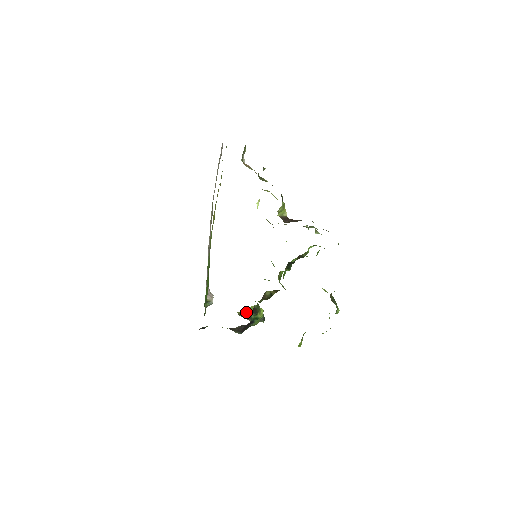
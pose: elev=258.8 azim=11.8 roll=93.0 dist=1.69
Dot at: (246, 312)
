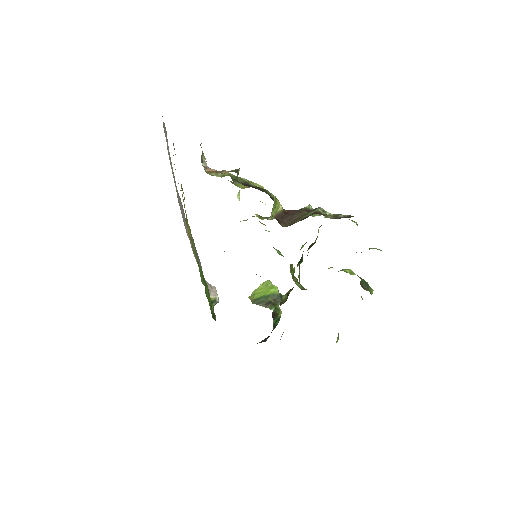
Dot at: (259, 296)
